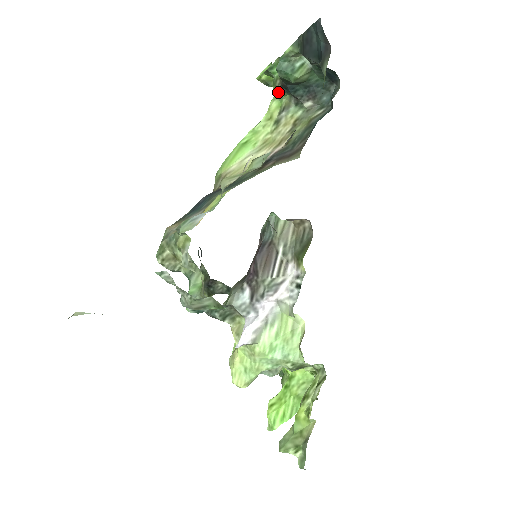
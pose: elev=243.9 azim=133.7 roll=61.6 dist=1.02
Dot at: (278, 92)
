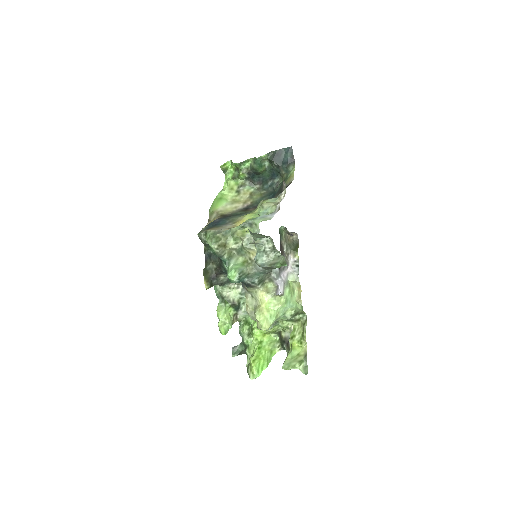
Dot at: (243, 176)
